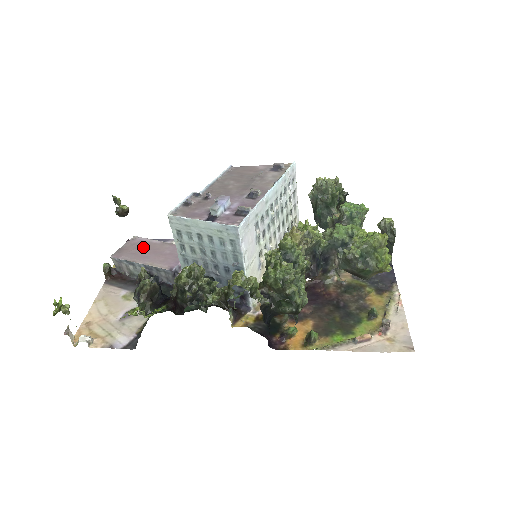
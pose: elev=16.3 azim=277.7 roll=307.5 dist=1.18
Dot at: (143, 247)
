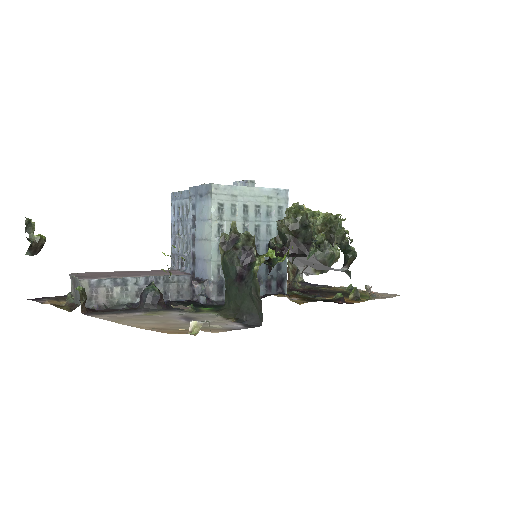
Dot at: (110, 273)
